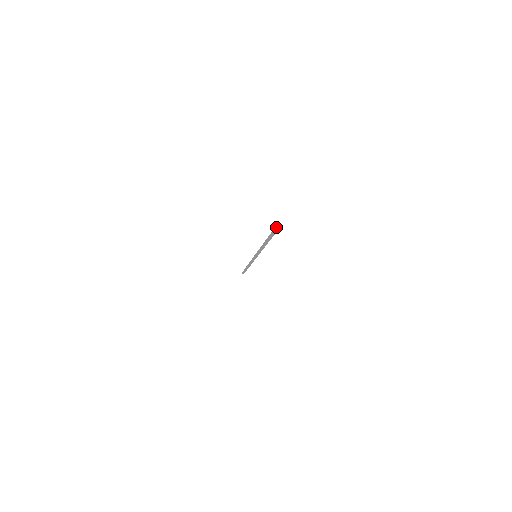
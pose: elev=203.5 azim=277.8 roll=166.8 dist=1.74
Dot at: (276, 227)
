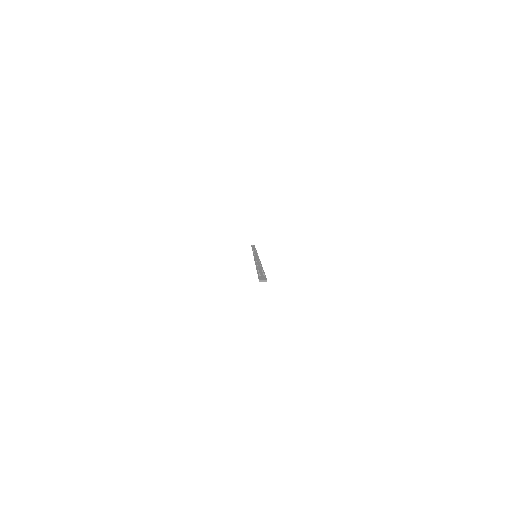
Dot at: occluded
